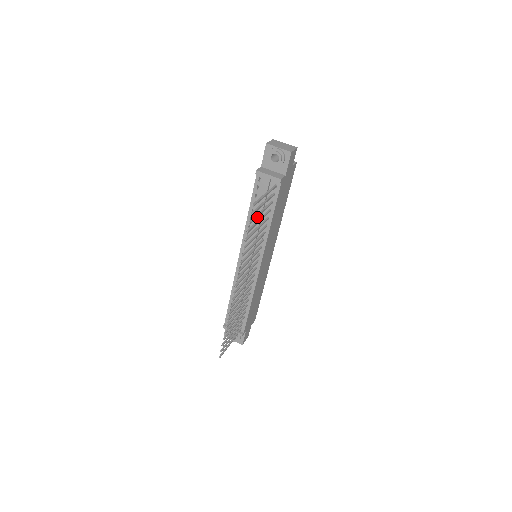
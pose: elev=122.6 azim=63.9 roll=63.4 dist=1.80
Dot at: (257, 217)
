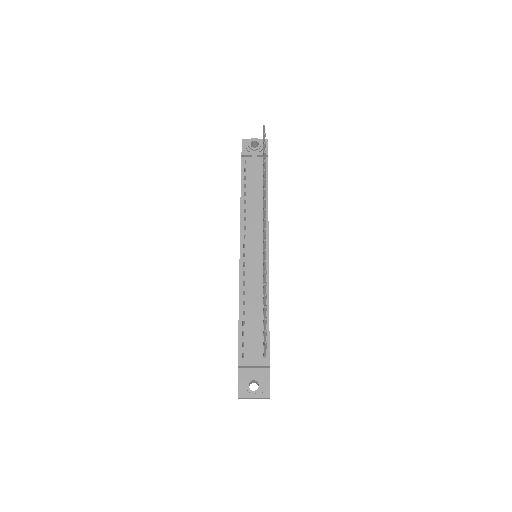
Dot at: (252, 194)
